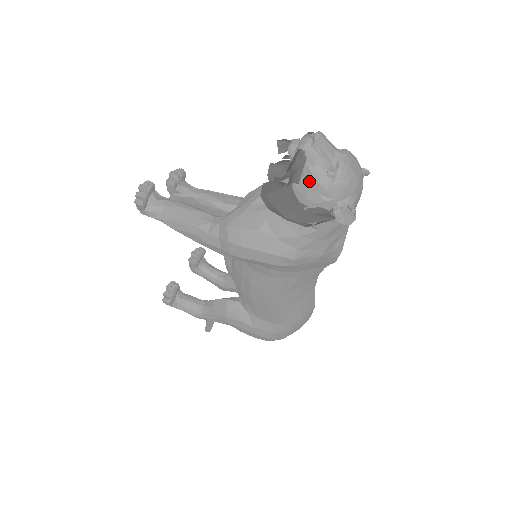
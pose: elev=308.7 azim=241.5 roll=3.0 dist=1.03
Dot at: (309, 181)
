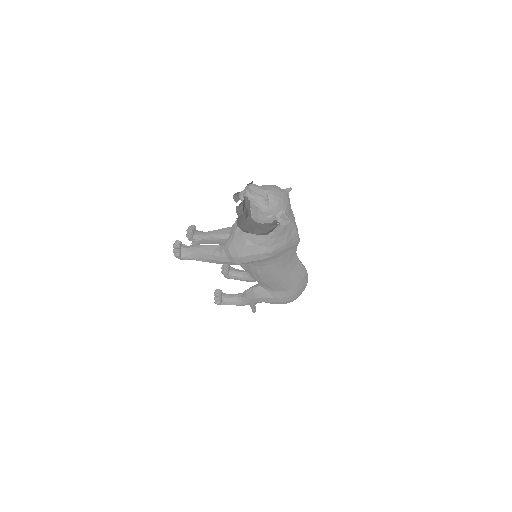
Dot at: (257, 211)
